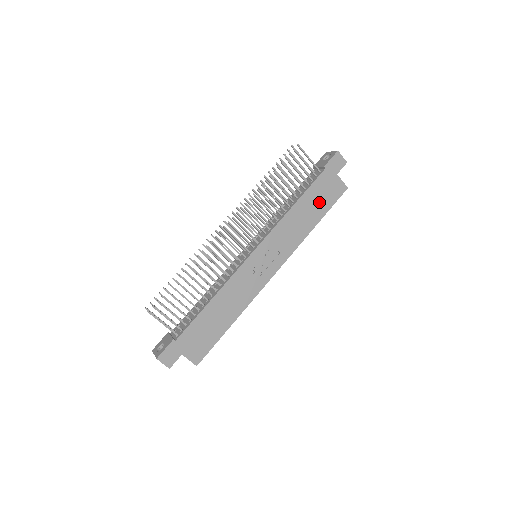
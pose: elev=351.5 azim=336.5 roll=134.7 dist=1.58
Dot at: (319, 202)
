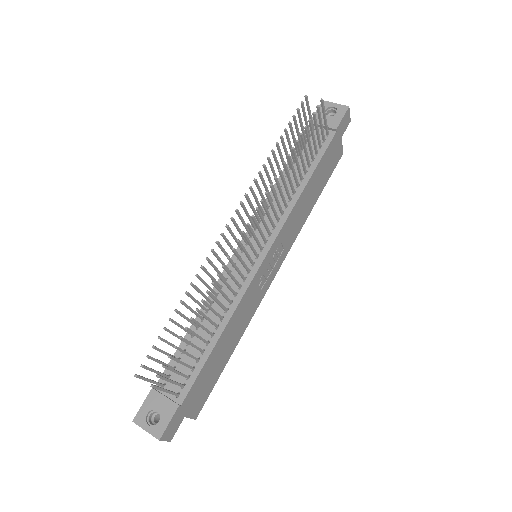
Dot at: (323, 176)
